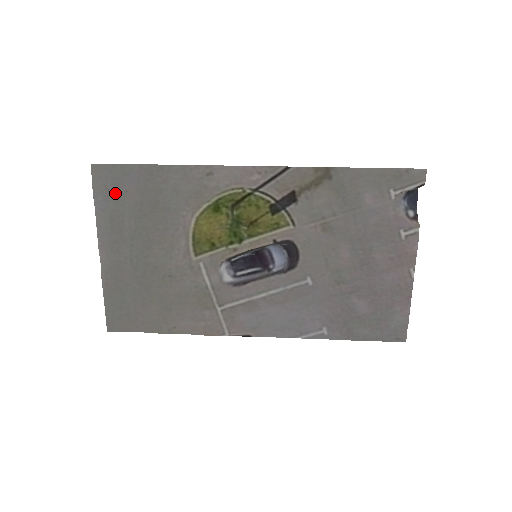
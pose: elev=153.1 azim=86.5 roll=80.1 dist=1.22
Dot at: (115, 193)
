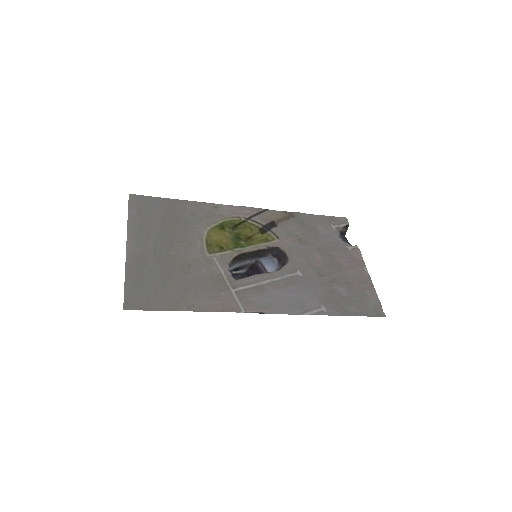
Dot at: (146, 210)
